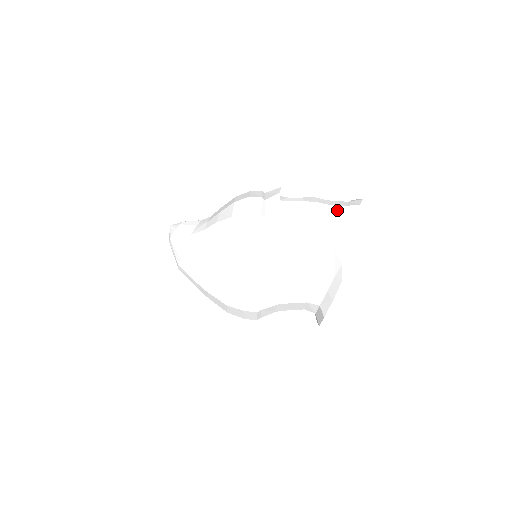
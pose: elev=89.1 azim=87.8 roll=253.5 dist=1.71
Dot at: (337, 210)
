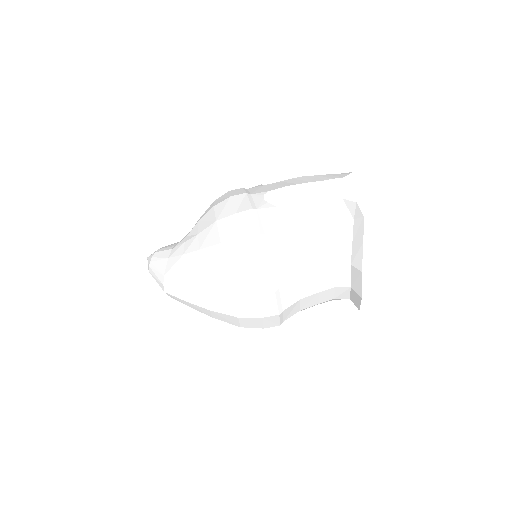
Dot at: (329, 175)
